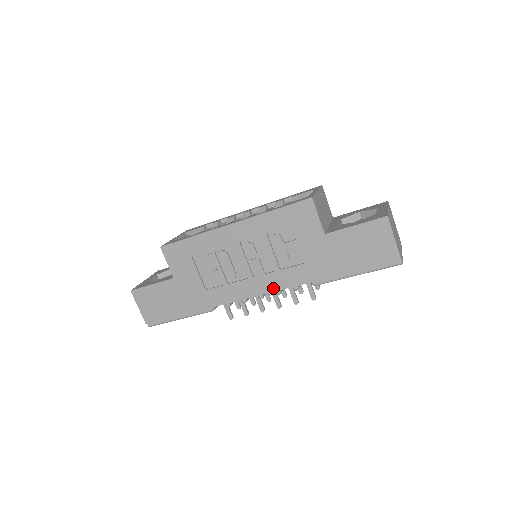
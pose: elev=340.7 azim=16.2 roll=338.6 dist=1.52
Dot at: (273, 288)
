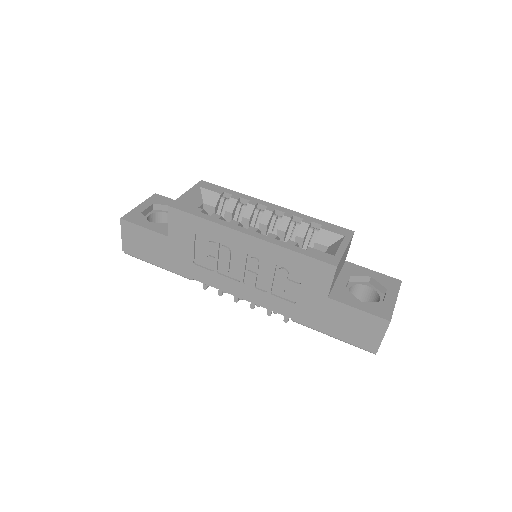
Dot at: (255, 301)
